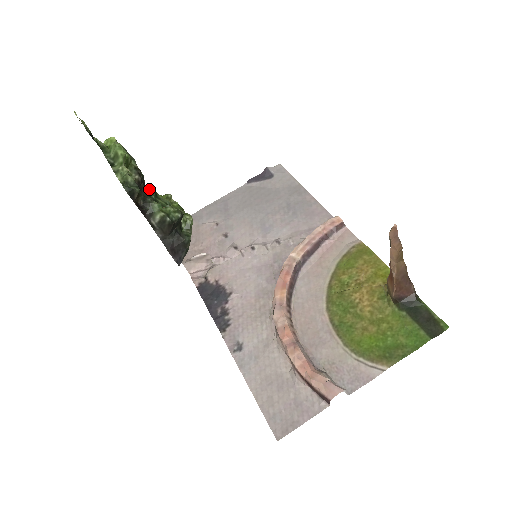
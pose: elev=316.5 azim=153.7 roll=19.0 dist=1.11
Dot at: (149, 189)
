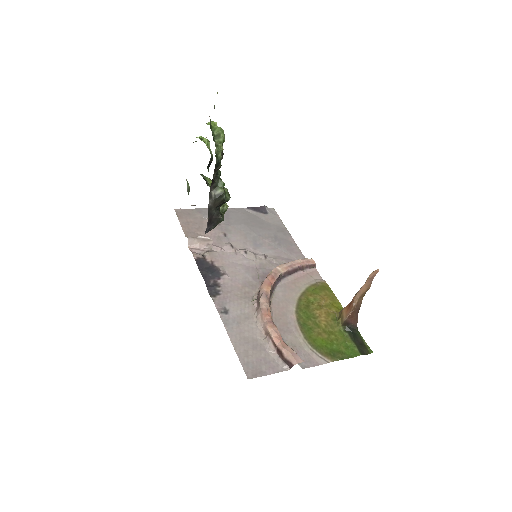
Dot at: (219, 170)
